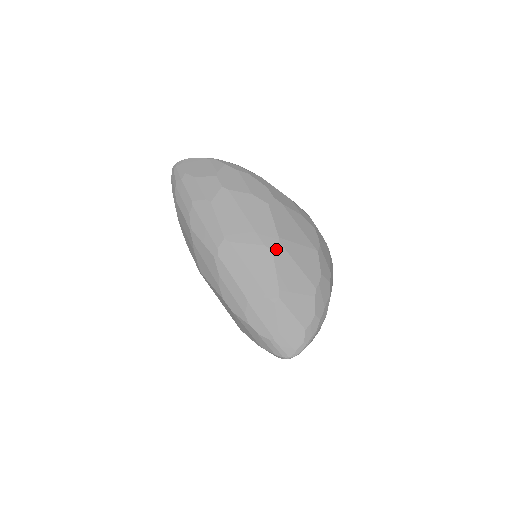
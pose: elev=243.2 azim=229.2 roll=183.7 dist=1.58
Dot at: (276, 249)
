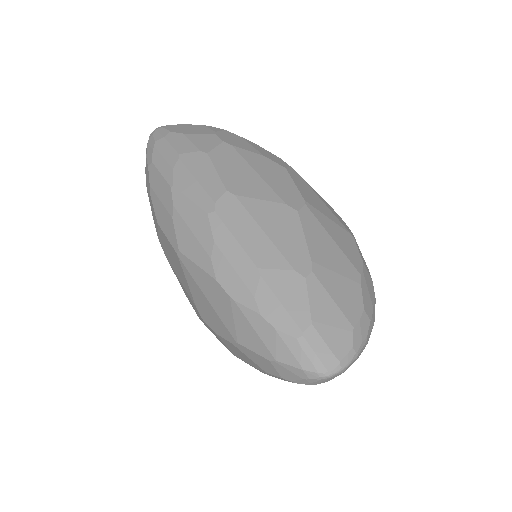
Dot at: (302, 211)
